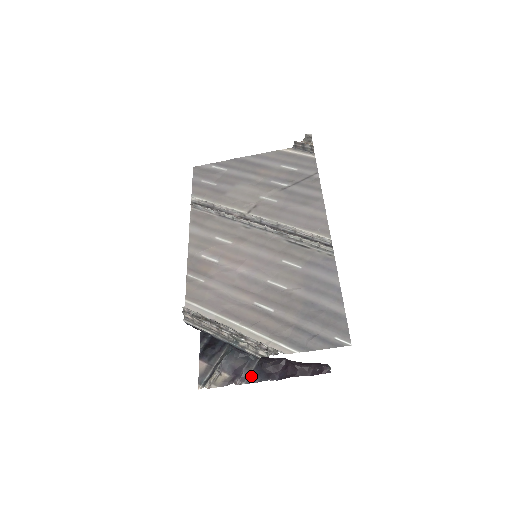
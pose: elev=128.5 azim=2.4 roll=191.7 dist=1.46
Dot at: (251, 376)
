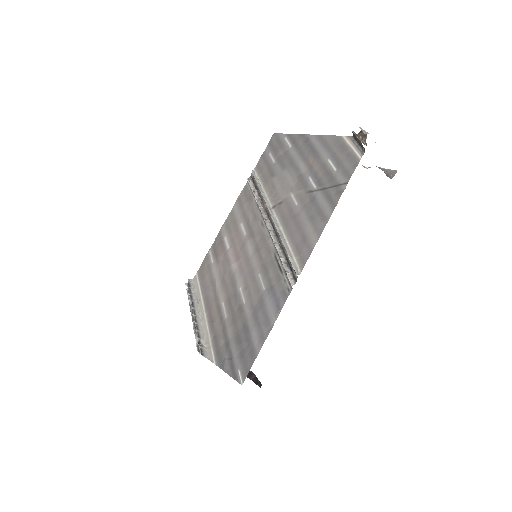
Dot at: occluded
